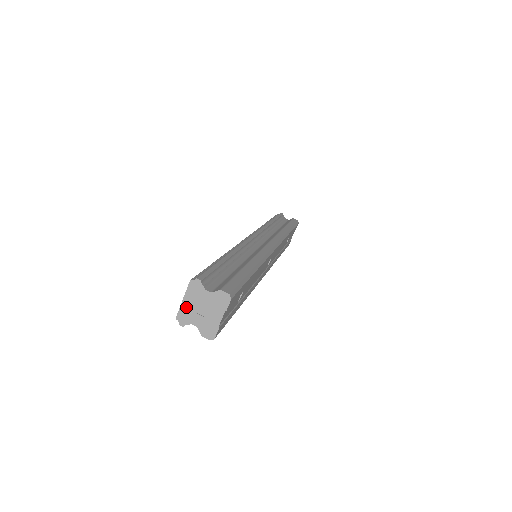
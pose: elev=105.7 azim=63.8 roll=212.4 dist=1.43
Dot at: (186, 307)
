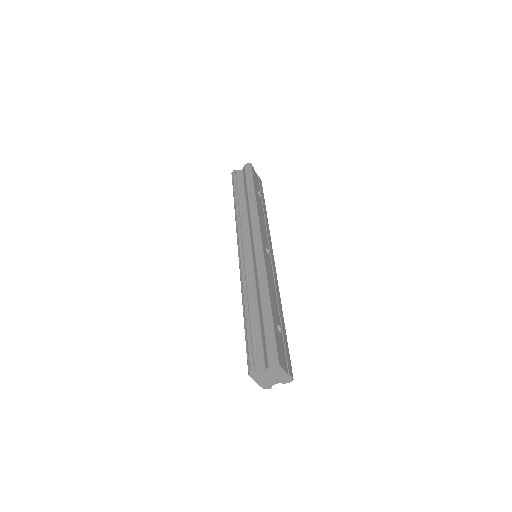
Dot at: (262, 383)
